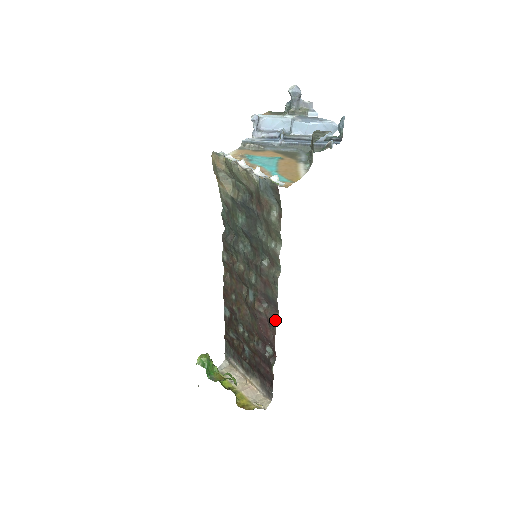
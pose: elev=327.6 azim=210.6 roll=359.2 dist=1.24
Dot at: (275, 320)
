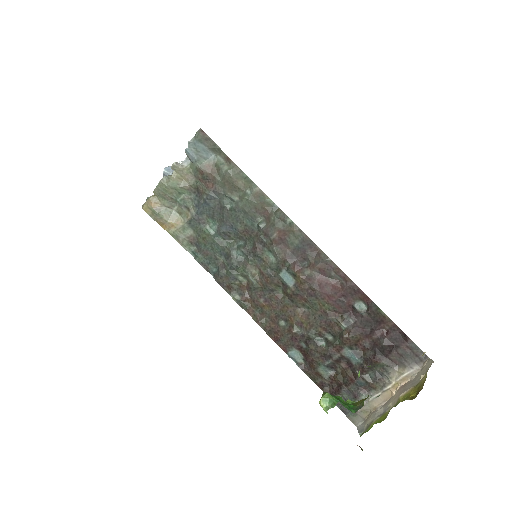
Dot at: (325, 257)
